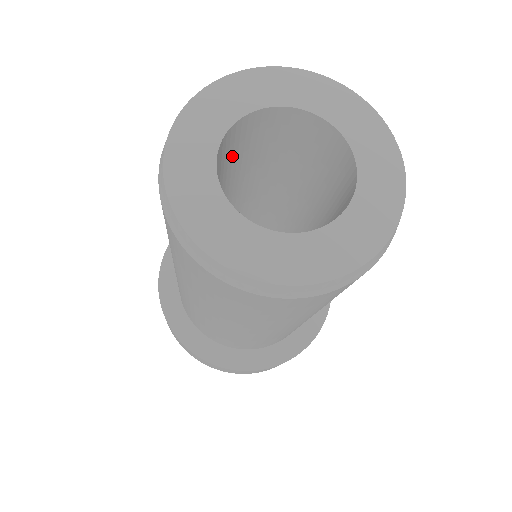
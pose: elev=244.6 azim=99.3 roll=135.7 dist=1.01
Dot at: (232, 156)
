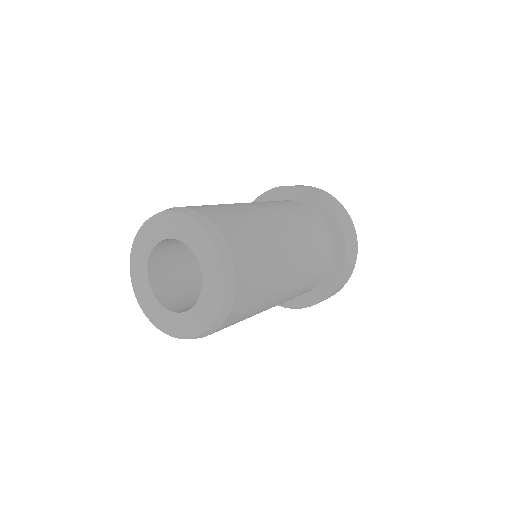
Dot at: (173, 251)
